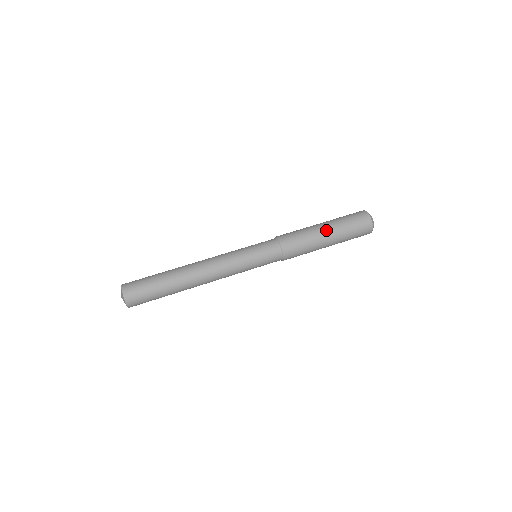
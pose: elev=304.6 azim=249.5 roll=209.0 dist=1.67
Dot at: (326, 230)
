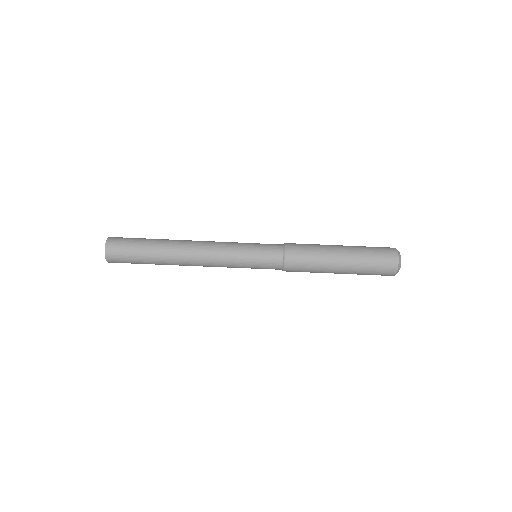
Dot at: (341, 255)
